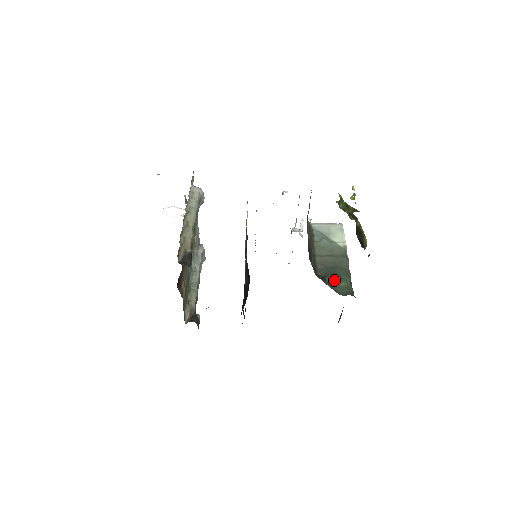
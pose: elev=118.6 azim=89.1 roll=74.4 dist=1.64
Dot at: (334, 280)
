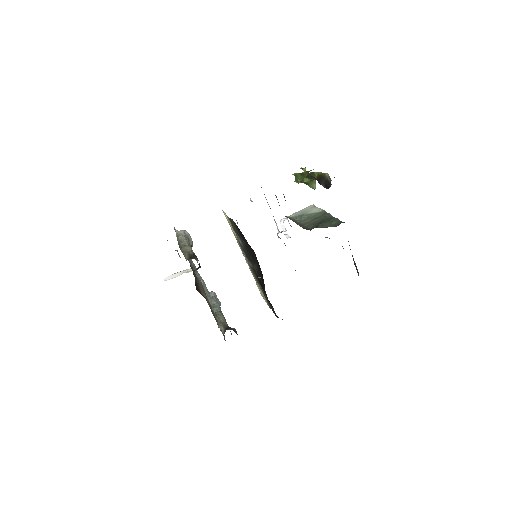
Dot at: (325, 224)
